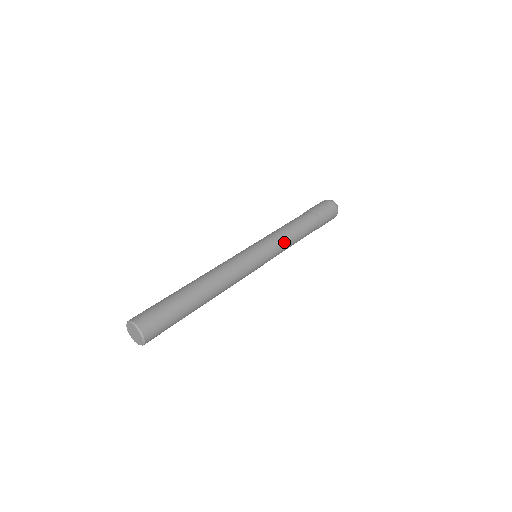
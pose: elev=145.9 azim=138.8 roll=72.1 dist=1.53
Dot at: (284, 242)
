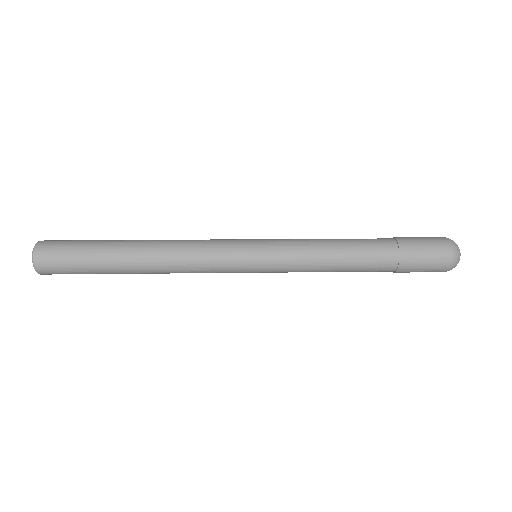
Dot at: (304, 243)
